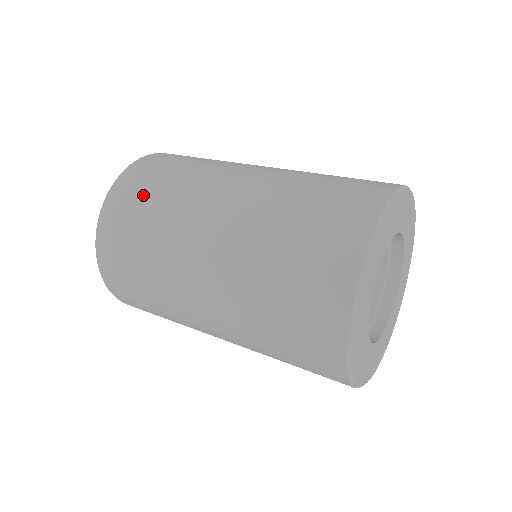
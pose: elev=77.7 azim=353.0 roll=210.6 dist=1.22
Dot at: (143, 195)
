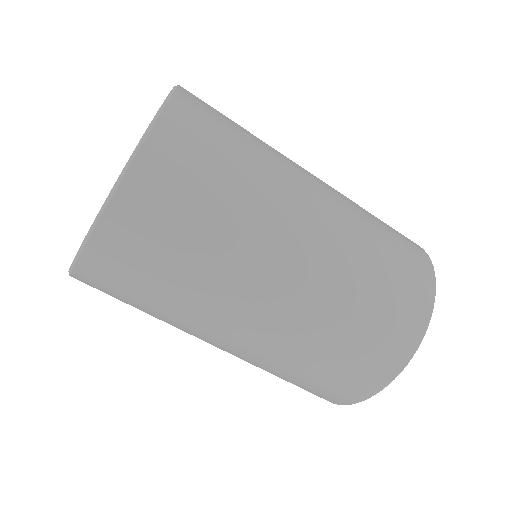
Dot at: (168, 239)
